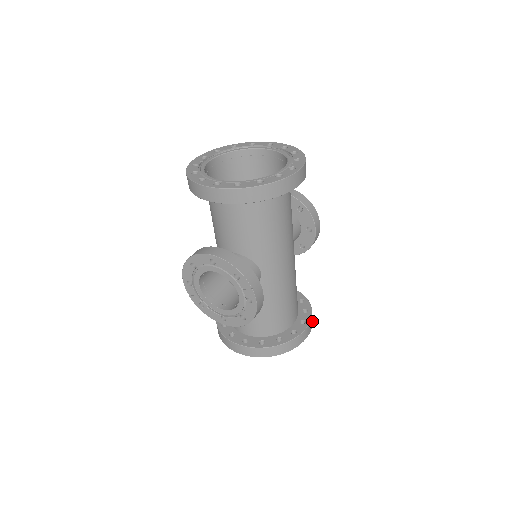
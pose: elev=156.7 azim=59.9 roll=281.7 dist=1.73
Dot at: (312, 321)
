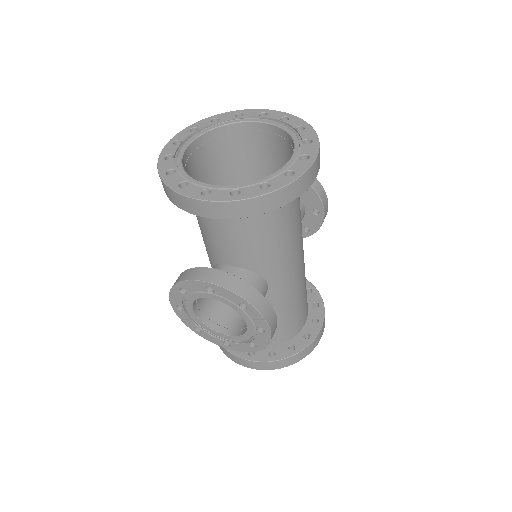
Dot at: occluded
